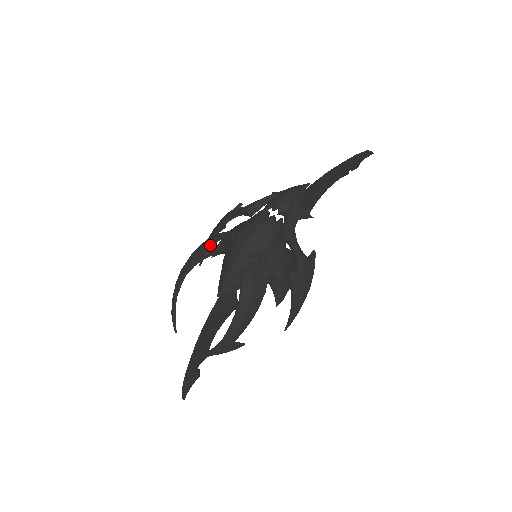
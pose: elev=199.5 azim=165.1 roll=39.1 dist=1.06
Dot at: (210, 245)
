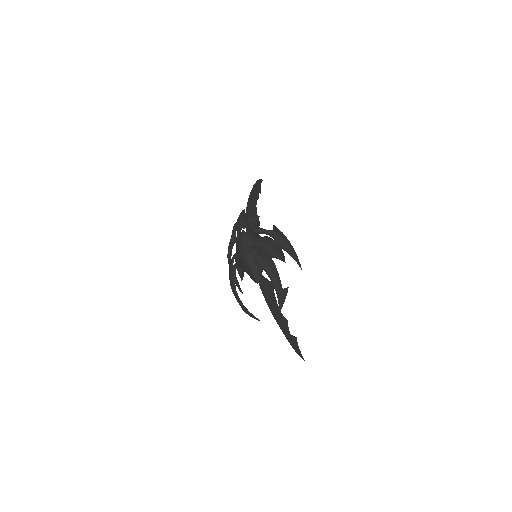
Dot at: (231, 267)
